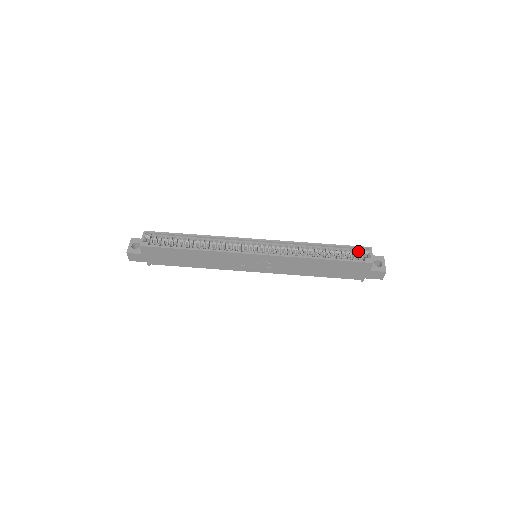
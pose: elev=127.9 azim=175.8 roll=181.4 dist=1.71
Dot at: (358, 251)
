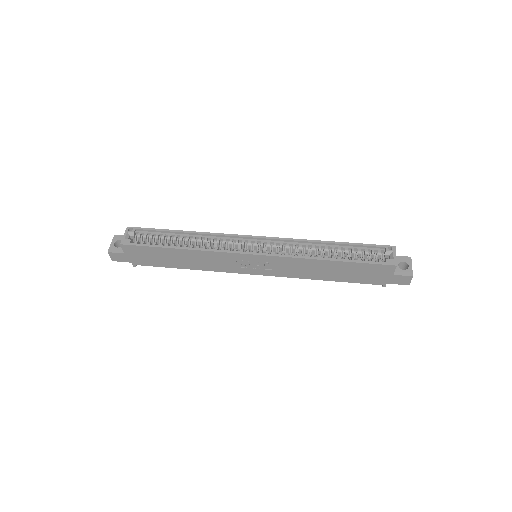
Dot at: (378, 251)
